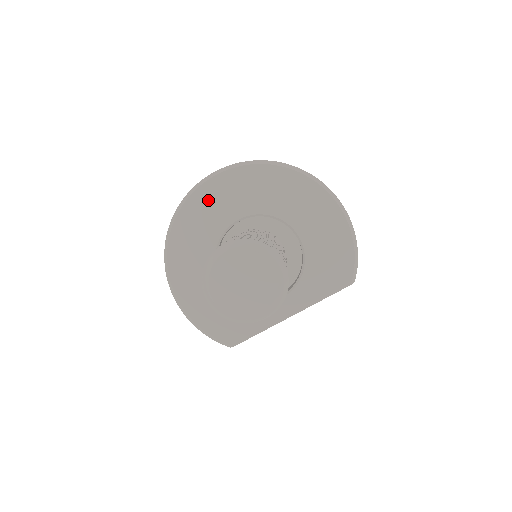
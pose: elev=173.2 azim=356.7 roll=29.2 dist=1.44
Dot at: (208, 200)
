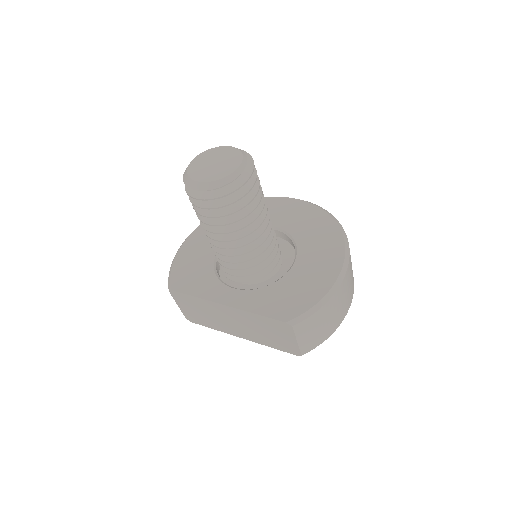
Dot at: (272, 206)
